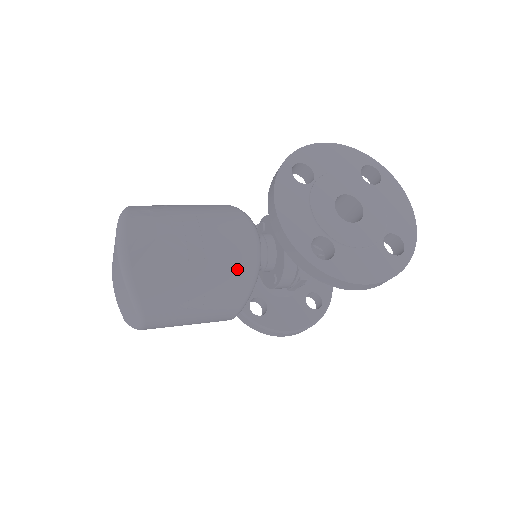
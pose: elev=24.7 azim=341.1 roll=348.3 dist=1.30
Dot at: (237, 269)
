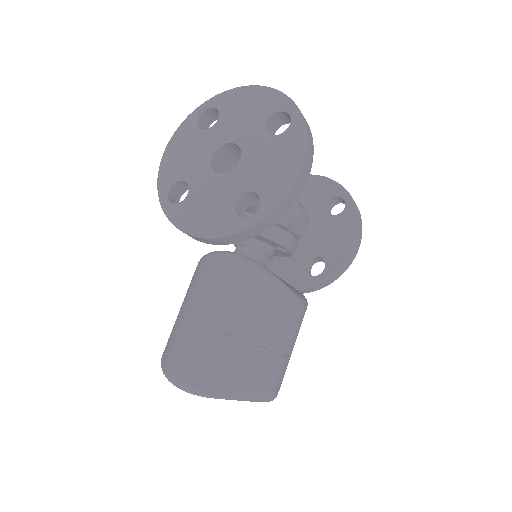
Dot at: (248, 289)
